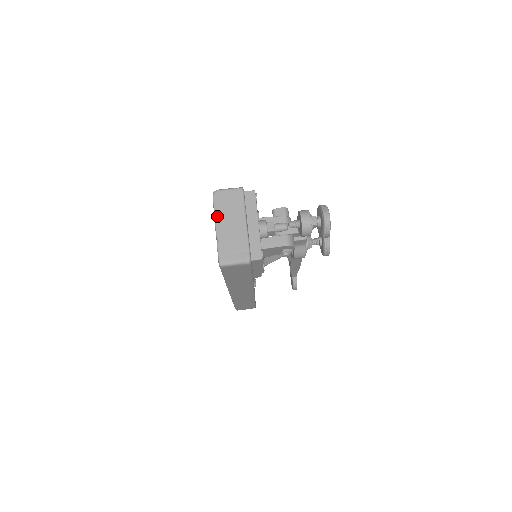
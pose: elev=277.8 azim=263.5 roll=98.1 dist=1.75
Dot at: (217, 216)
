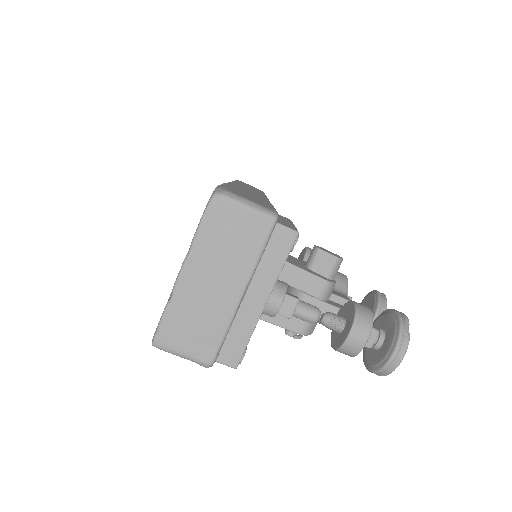
Dot at: (195, 250)
